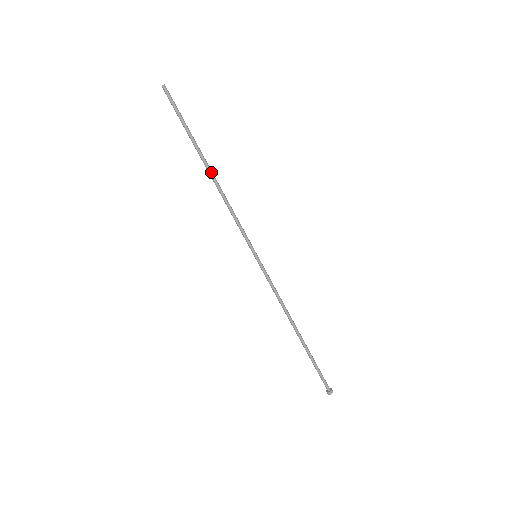
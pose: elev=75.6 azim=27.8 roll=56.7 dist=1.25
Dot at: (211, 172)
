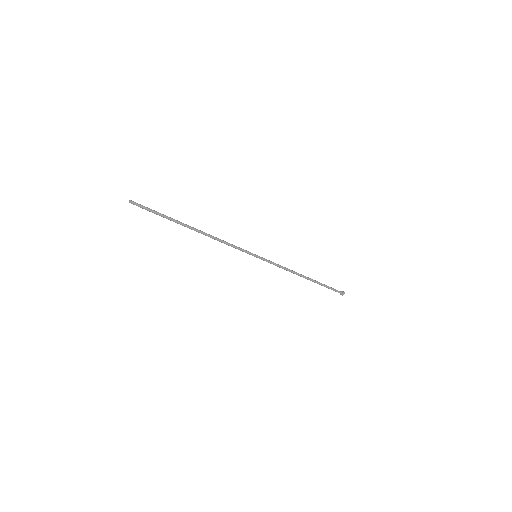
Dot at: (197, 230)
